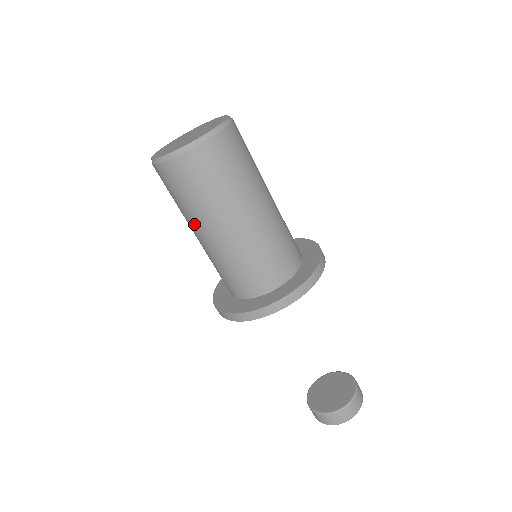
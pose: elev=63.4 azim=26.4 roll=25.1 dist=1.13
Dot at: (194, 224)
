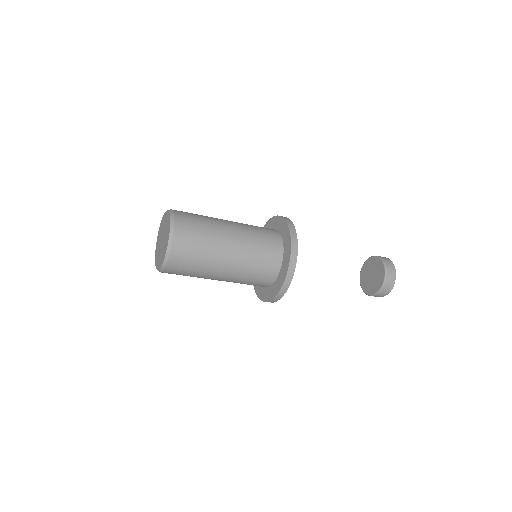
Dot at: occluded
